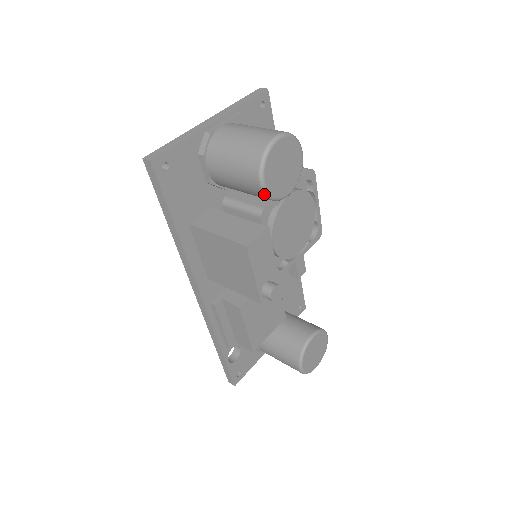
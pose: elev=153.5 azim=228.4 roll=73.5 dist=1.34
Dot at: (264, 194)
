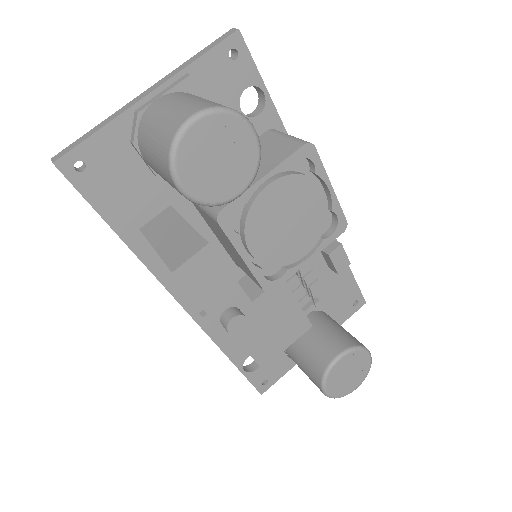
Dot at: occluded
